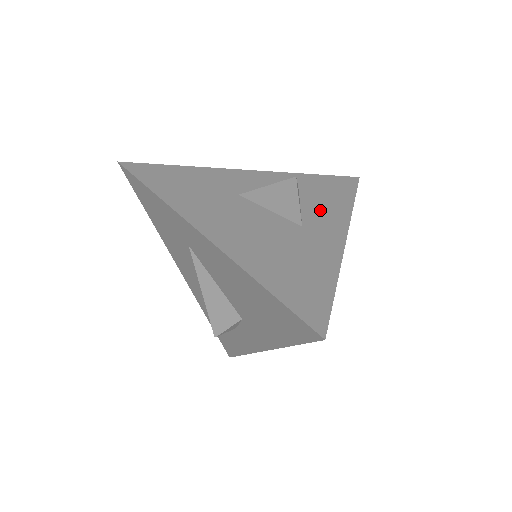
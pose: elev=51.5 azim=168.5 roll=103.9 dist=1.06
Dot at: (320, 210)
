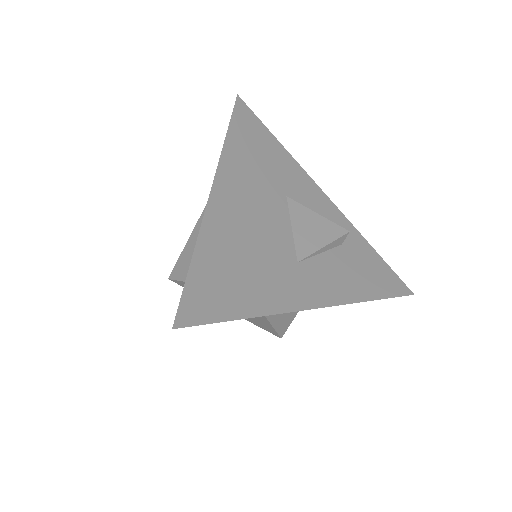
Dot at: (334, 272)
